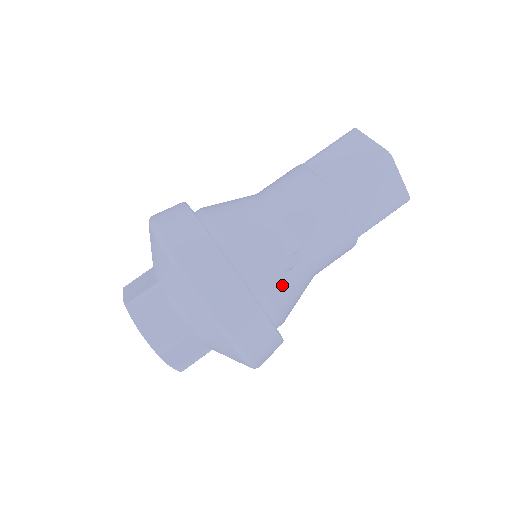
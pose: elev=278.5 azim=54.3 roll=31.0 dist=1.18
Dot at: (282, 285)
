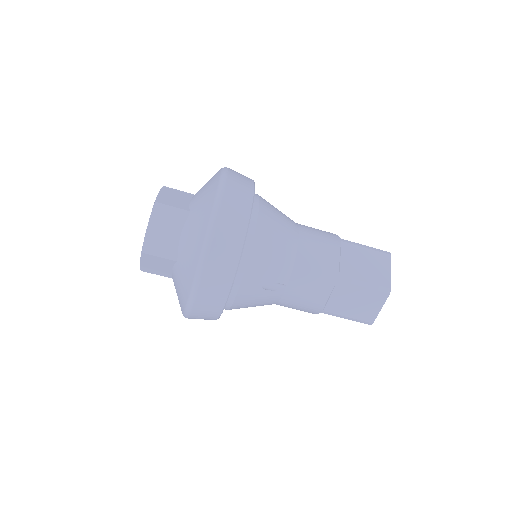
Dot at: (253, 293)
